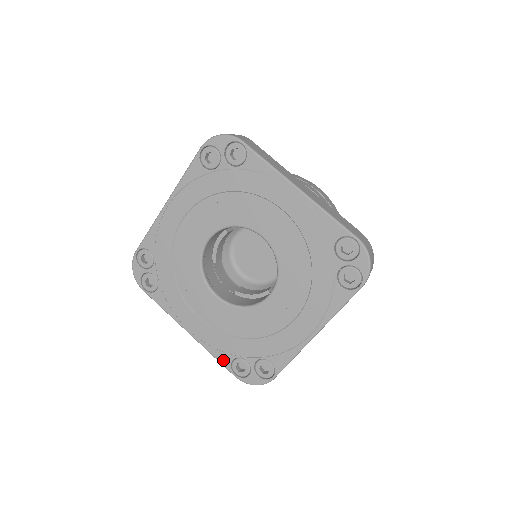
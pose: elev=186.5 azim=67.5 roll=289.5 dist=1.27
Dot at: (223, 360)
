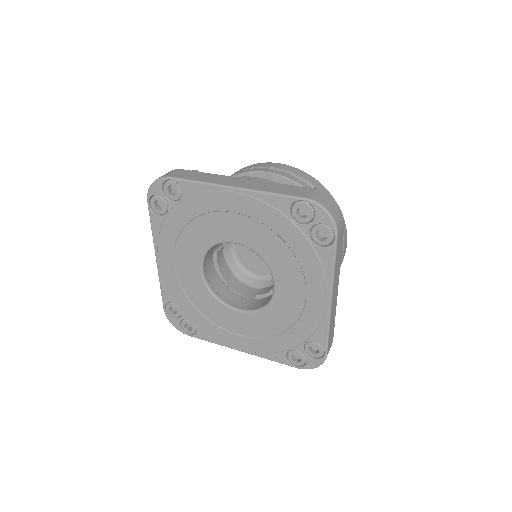
Dot at: (279, 359)
